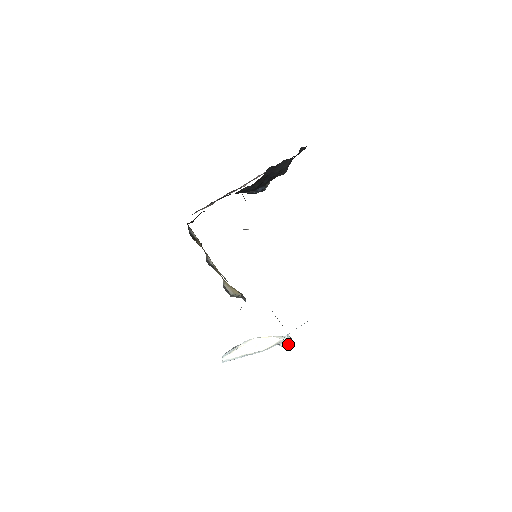
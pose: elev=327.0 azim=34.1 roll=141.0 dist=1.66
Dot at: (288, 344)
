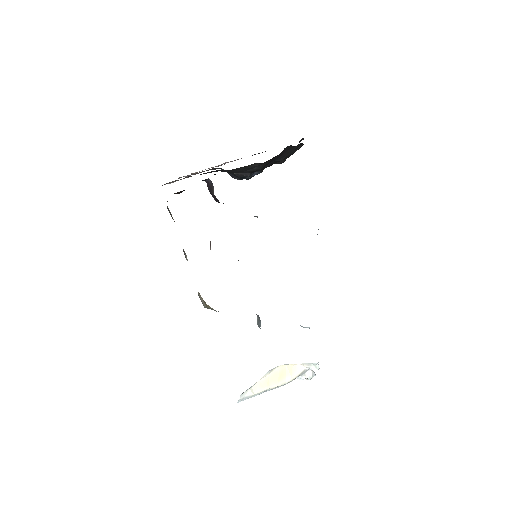
Dot at: (310, 375)
